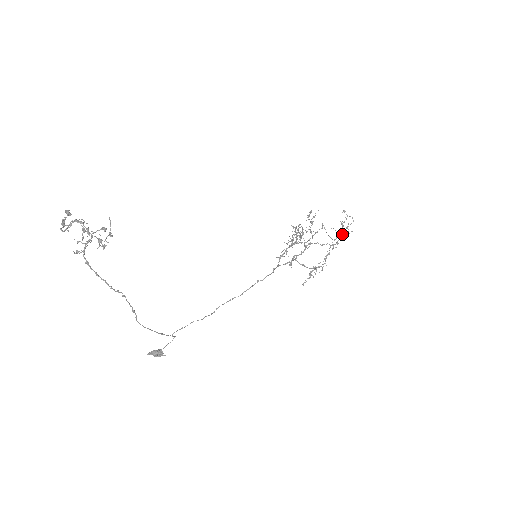
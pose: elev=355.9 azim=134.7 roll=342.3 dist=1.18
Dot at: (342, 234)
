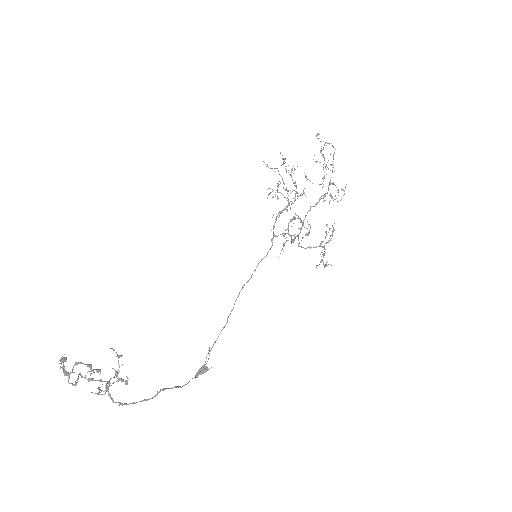
Dot at: (333, 184)
